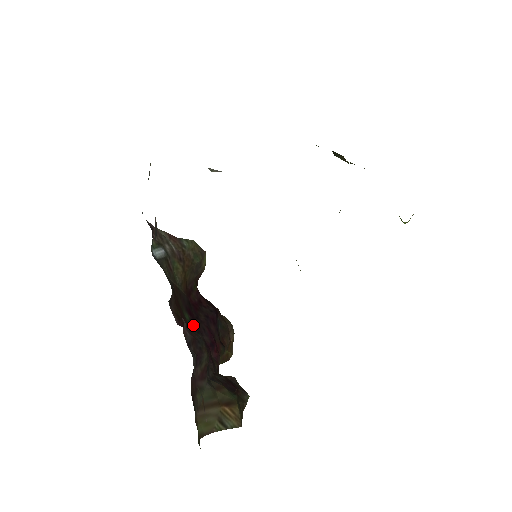
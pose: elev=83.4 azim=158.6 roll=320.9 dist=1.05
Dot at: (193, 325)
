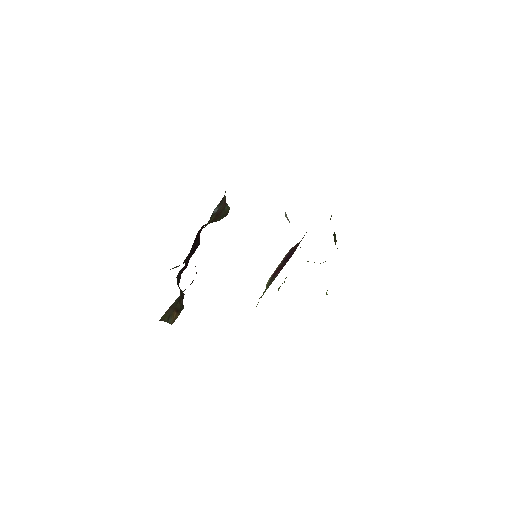
Dot at: occluded
